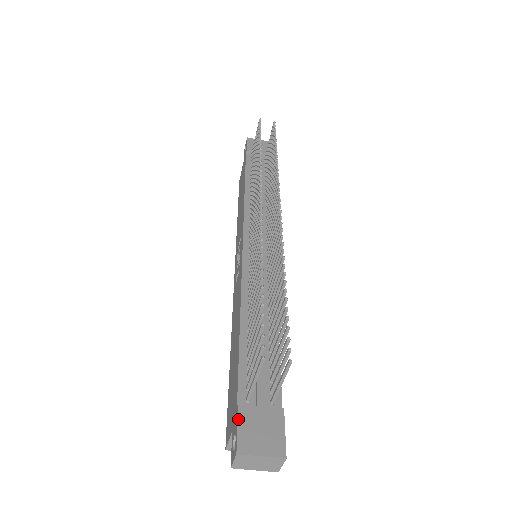
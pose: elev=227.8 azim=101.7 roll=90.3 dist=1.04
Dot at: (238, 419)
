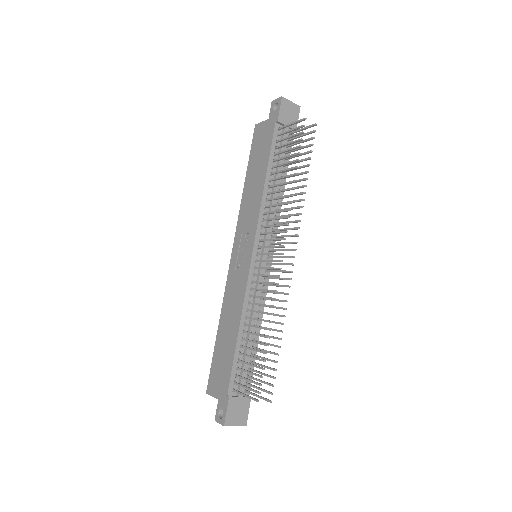
Dot at: (228, 406)
